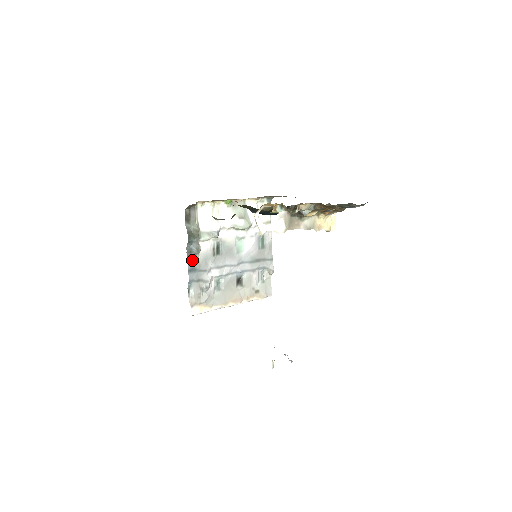
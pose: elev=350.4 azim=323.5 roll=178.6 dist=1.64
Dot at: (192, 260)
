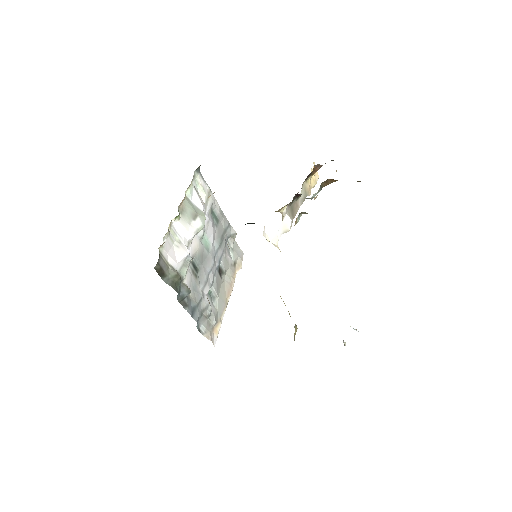
Dot at: (188, 304)
